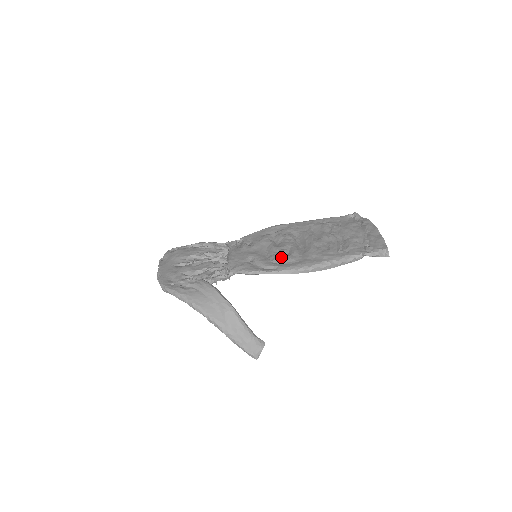
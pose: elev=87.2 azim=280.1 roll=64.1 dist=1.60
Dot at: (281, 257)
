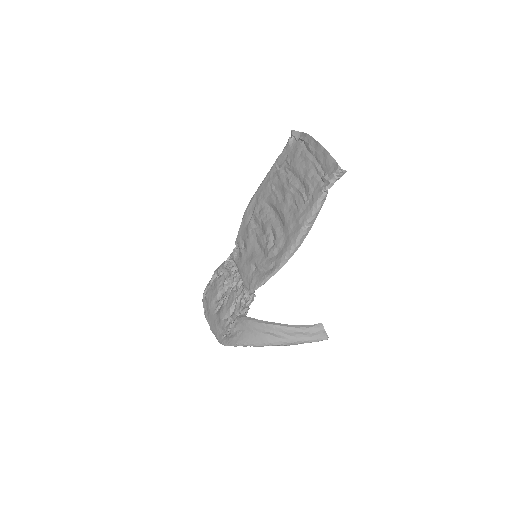
Dot at: (271, 248)
